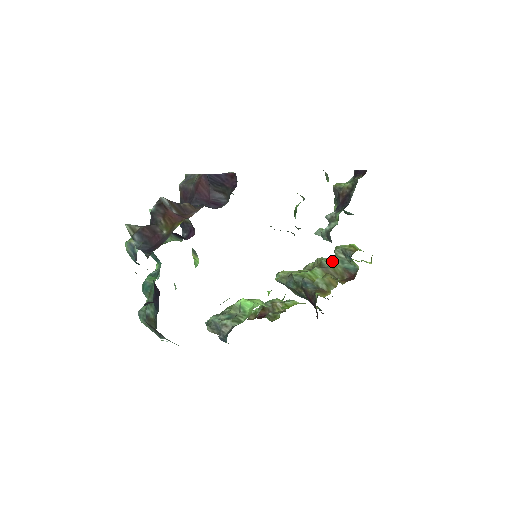
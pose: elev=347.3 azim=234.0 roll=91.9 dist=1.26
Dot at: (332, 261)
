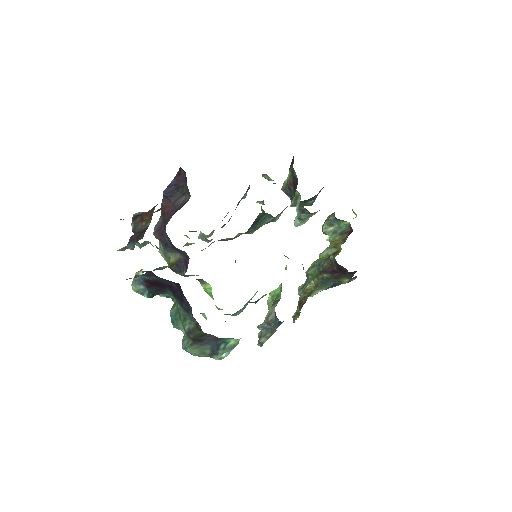
Dot at: (328, 240)
